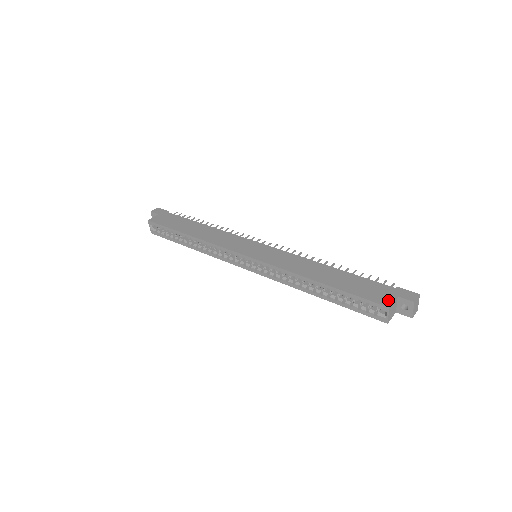
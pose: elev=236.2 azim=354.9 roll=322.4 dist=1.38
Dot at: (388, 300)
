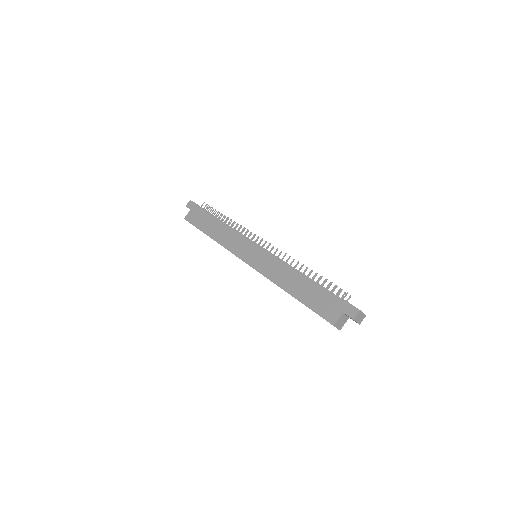
Dot at: (334, 317)
